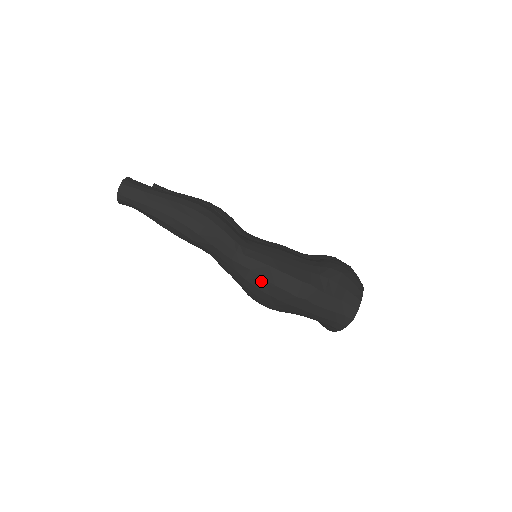
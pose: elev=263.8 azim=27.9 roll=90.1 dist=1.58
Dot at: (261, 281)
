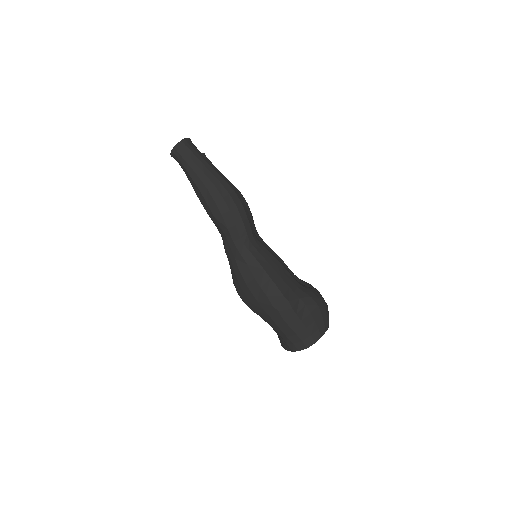
Dot at: (251, 278)
